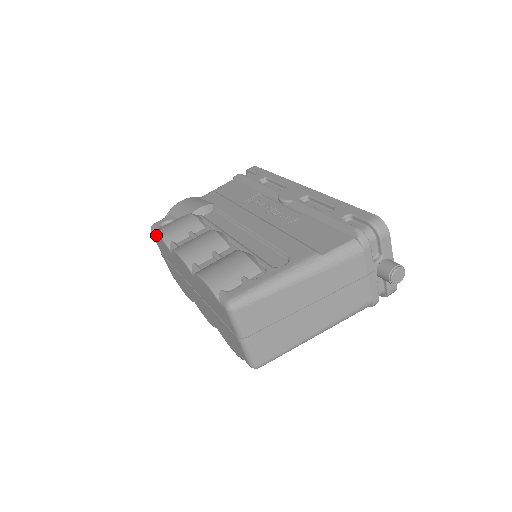
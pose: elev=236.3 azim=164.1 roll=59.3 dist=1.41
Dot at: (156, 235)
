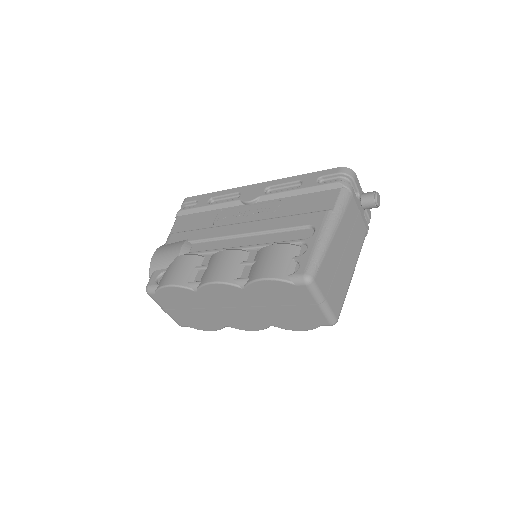
Dot at: (163, 290)
